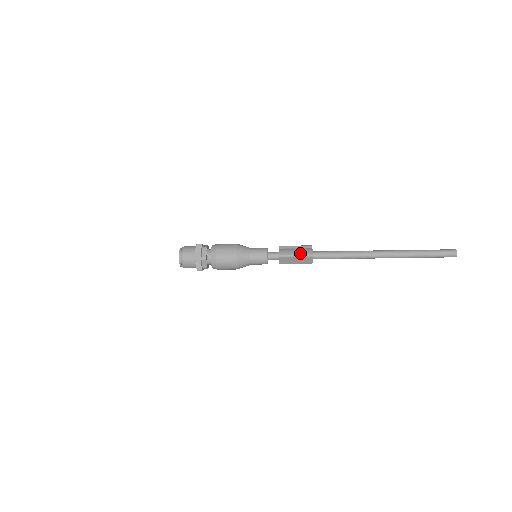
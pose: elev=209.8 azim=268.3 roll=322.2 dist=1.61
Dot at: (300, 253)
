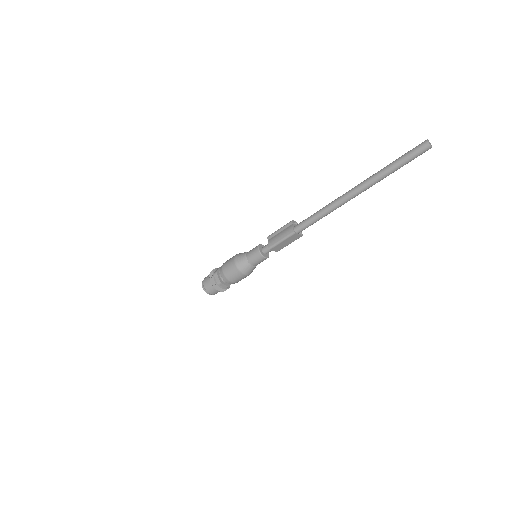
Dot at: (283, 236)
